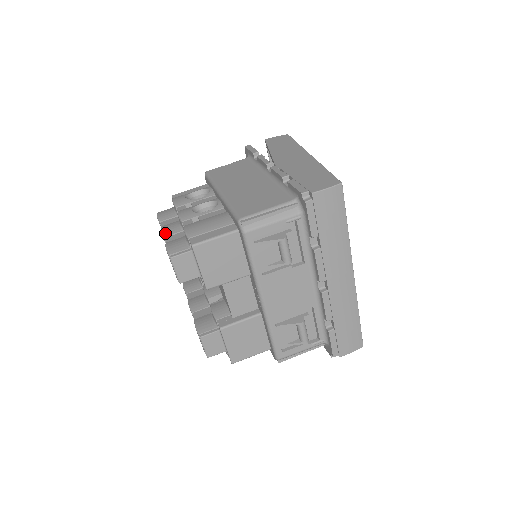
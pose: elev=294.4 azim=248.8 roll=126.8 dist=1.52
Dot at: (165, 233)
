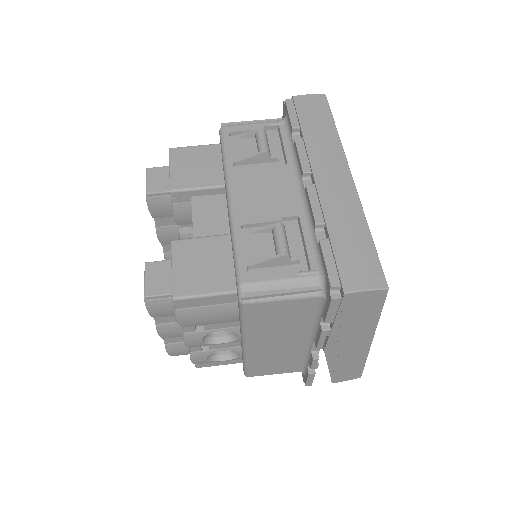
Dot at: occluded
